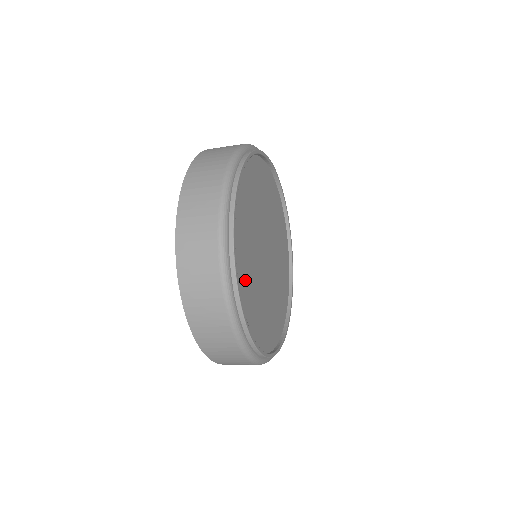
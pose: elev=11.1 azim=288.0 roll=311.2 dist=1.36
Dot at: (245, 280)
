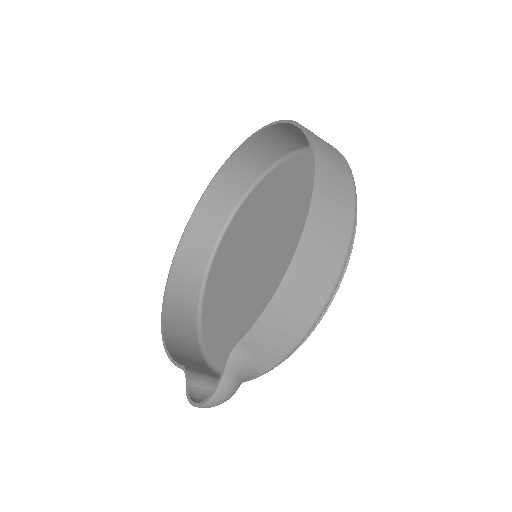
Dot at: occluded
